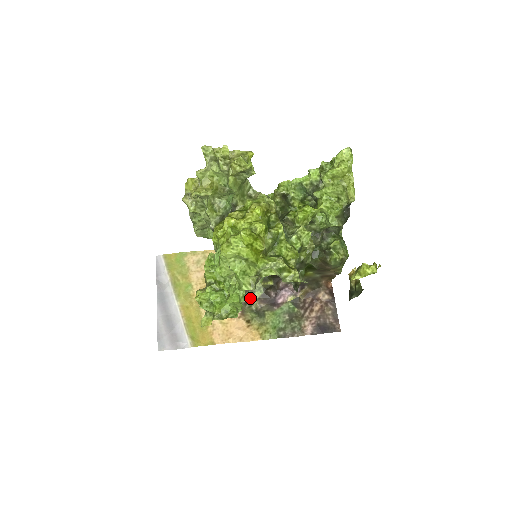
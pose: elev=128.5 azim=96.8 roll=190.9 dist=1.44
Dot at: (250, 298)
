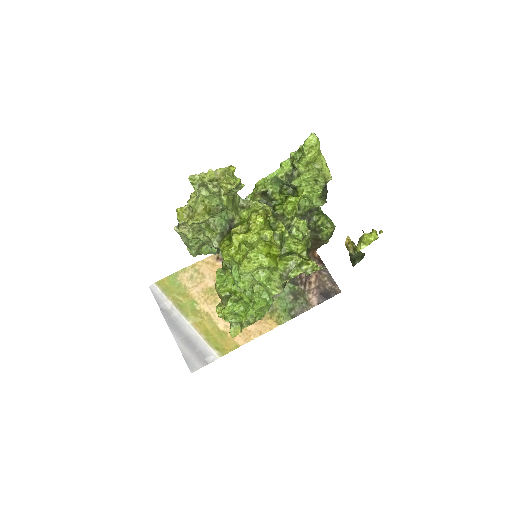
Dot at: occluded
